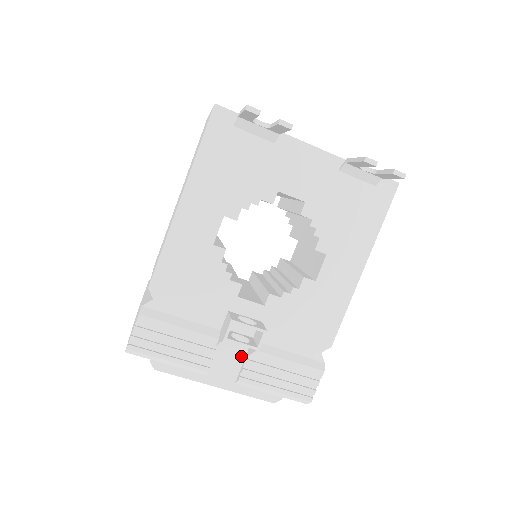
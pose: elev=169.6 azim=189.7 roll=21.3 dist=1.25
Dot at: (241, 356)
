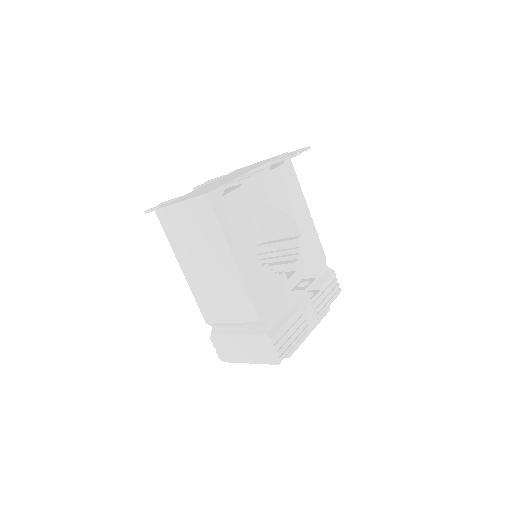
Dot at: (309, 305)
